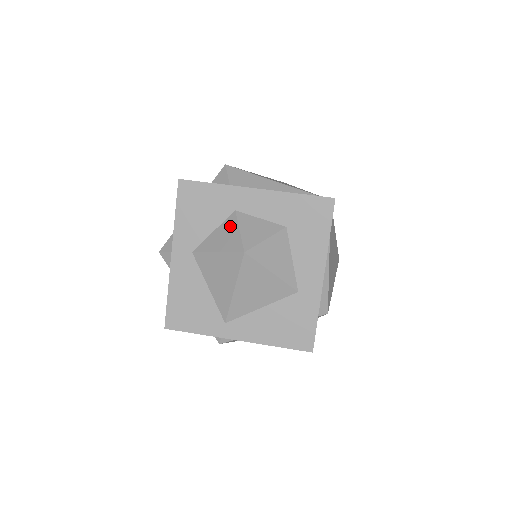
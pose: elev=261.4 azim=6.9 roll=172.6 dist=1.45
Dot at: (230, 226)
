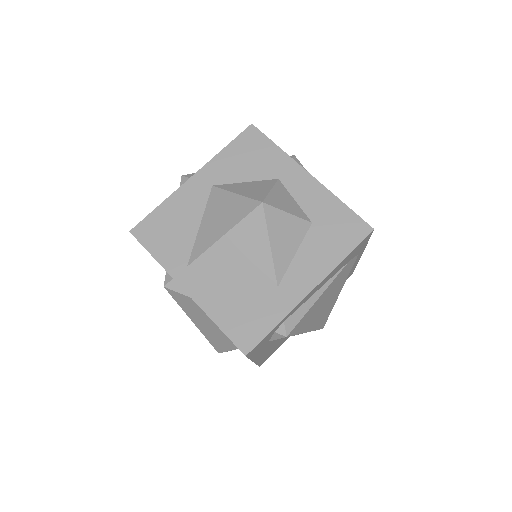
Dot at: (264, 184)
